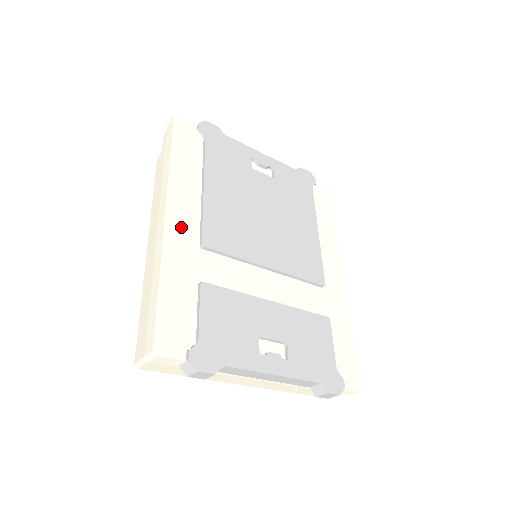
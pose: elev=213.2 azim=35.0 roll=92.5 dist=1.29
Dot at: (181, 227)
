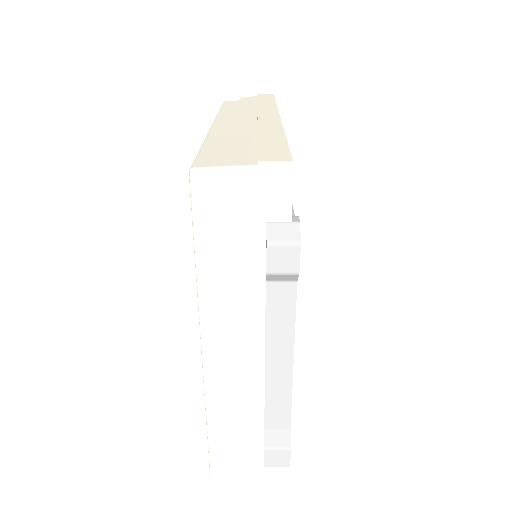
Dot at: occluded
